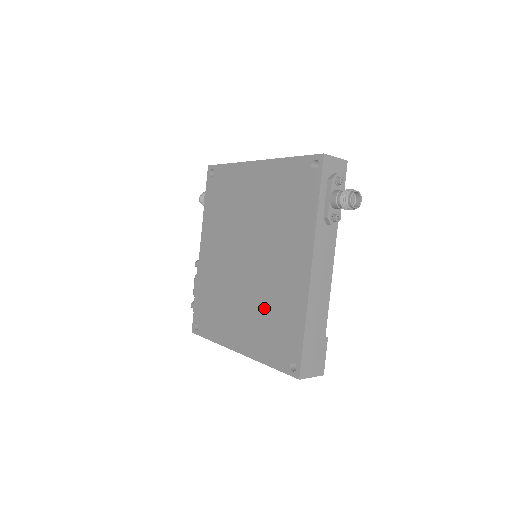
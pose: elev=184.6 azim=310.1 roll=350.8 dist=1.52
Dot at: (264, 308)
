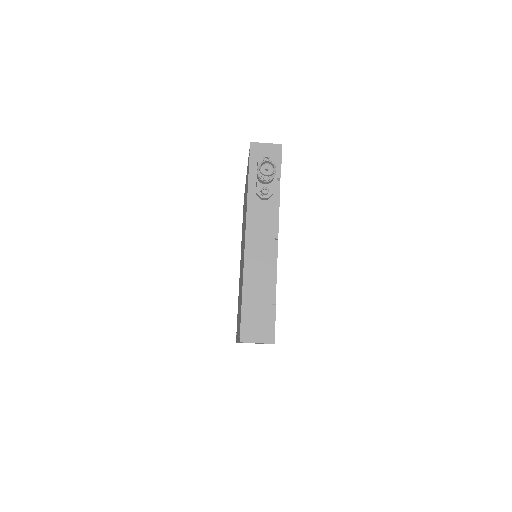
Dot at: occluded
